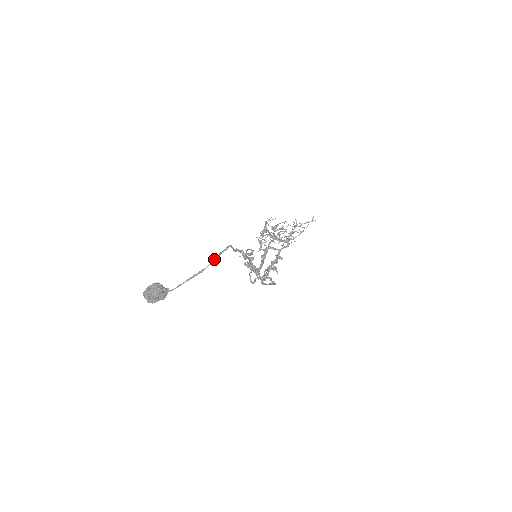
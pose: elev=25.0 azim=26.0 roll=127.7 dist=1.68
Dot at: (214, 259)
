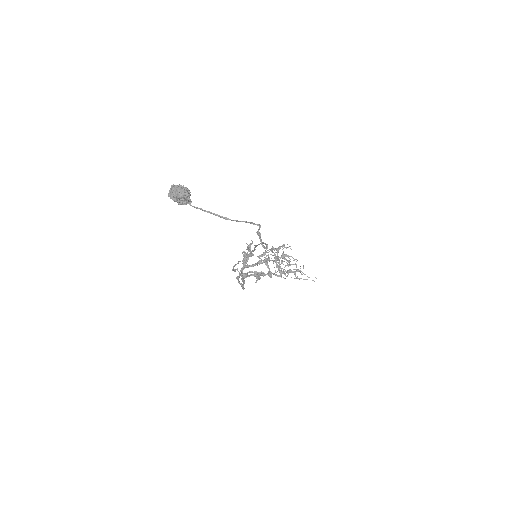
Dot at: (241, 221)
